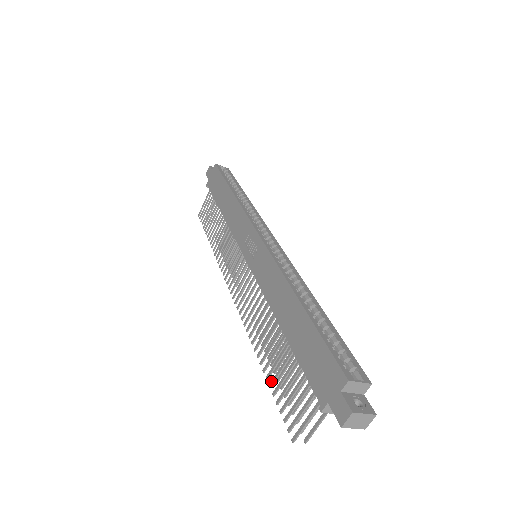
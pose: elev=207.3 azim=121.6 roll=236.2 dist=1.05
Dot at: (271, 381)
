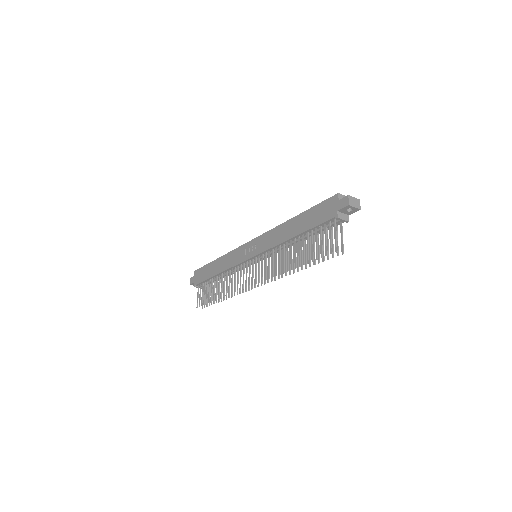
Dot at: (307, 260)
